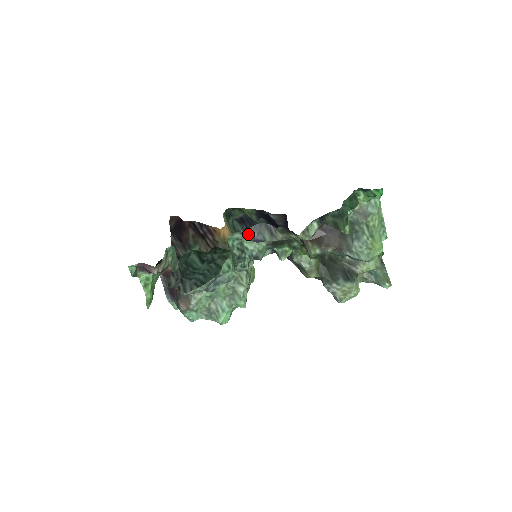
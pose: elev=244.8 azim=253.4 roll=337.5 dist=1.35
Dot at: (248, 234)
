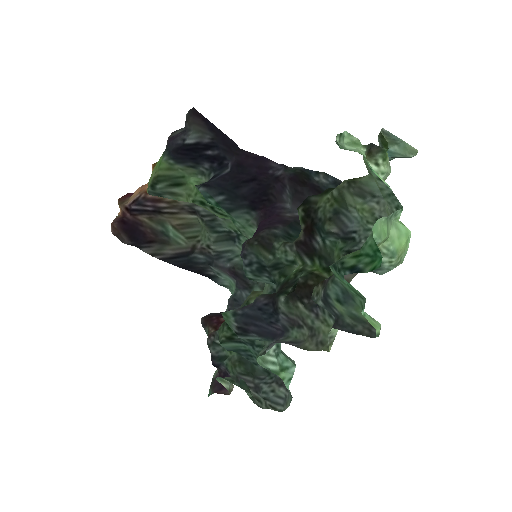
Dot at: occluded
